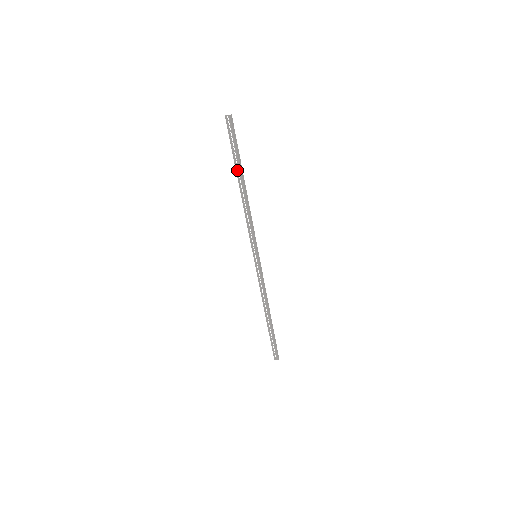
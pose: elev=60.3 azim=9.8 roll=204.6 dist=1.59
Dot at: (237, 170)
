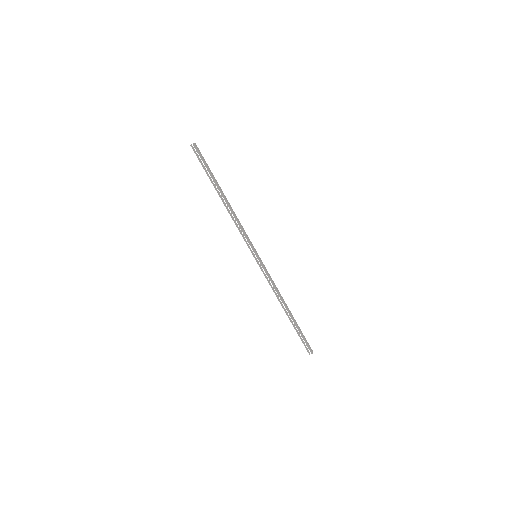
Dot at: (214, 186)
